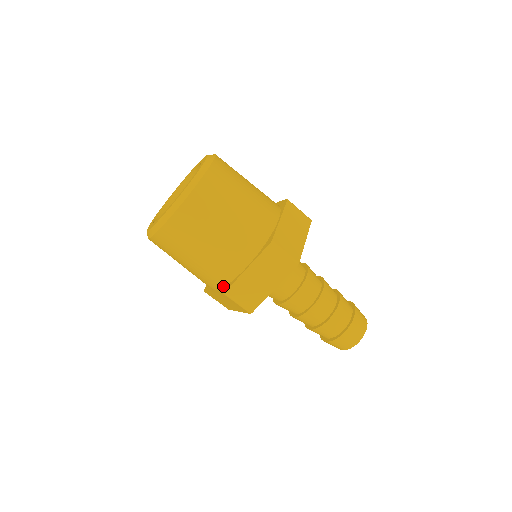
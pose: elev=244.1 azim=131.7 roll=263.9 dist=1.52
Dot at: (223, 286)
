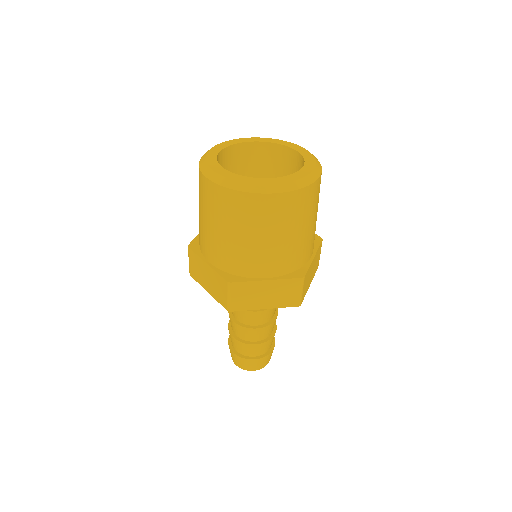
Dot at: (228, 272)
